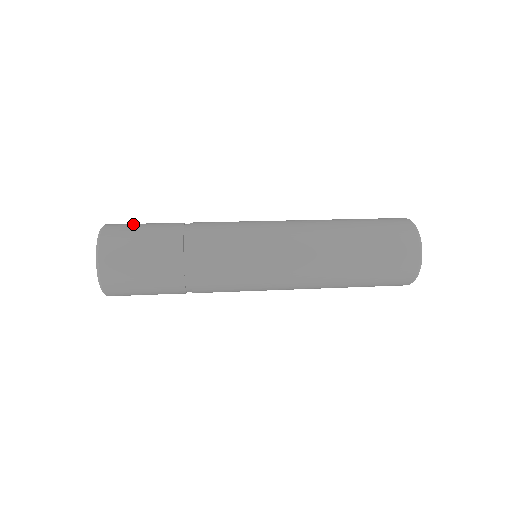
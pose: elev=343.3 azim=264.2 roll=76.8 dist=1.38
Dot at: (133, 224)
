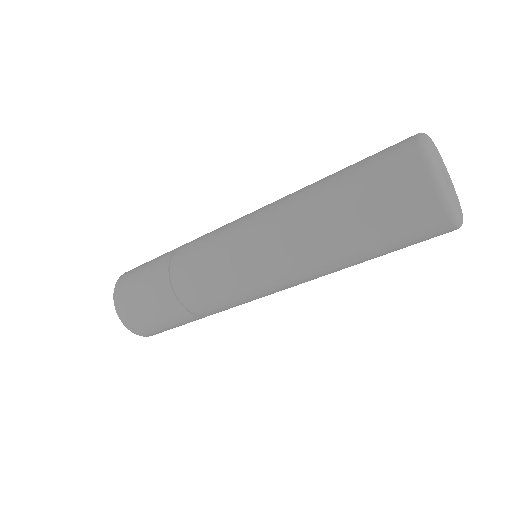
Dot at: occluded
